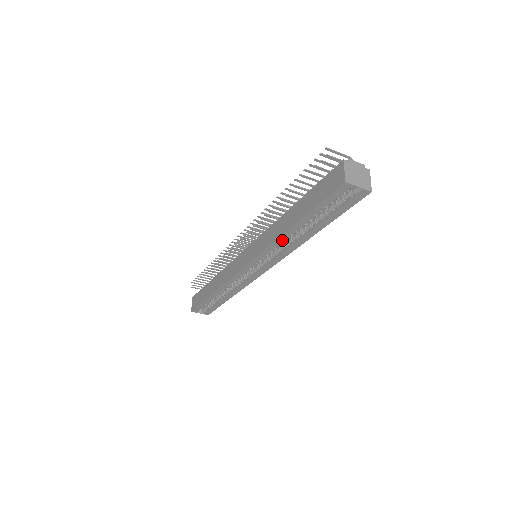
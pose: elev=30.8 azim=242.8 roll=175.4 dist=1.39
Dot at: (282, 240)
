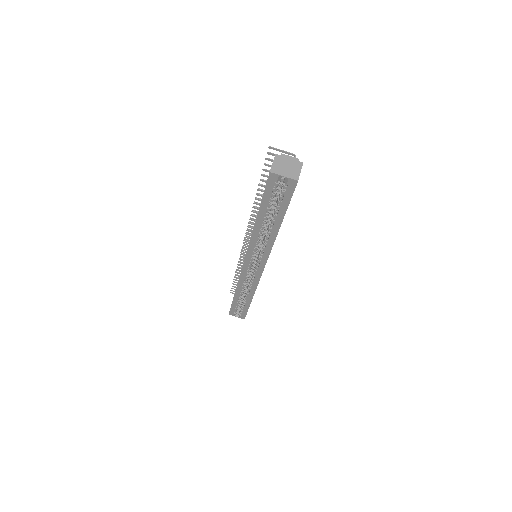
Dot at: (256, 235)
